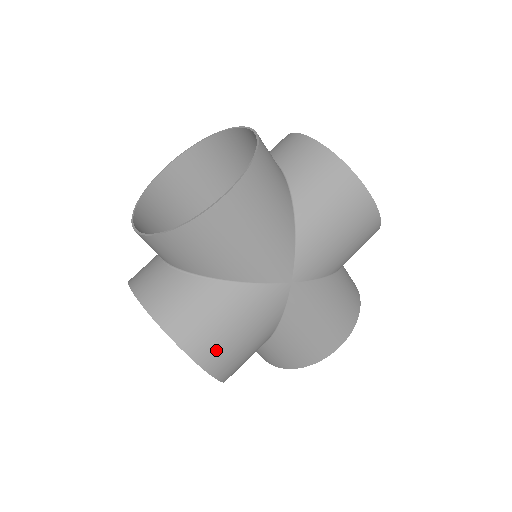
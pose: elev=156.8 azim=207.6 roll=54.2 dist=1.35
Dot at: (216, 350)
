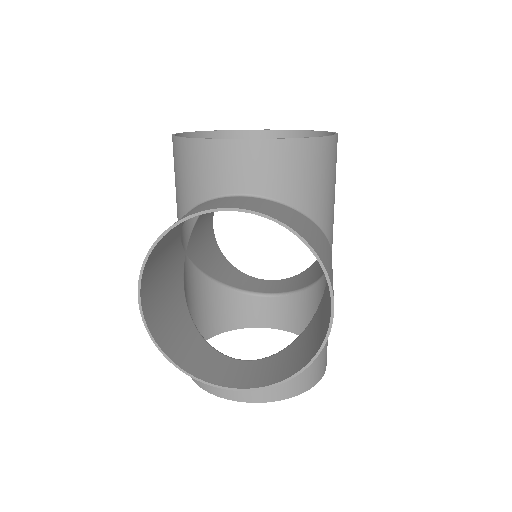
Dot at: occluded
